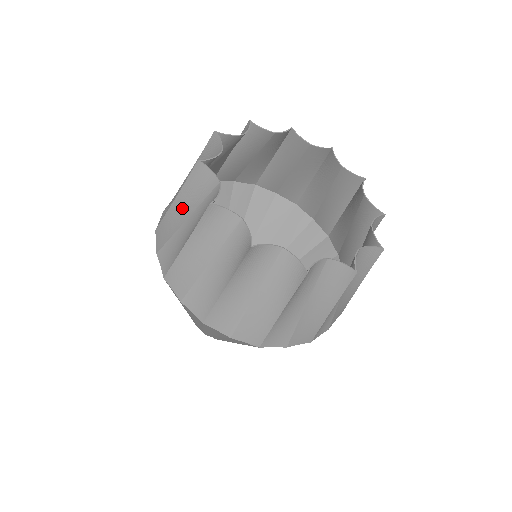
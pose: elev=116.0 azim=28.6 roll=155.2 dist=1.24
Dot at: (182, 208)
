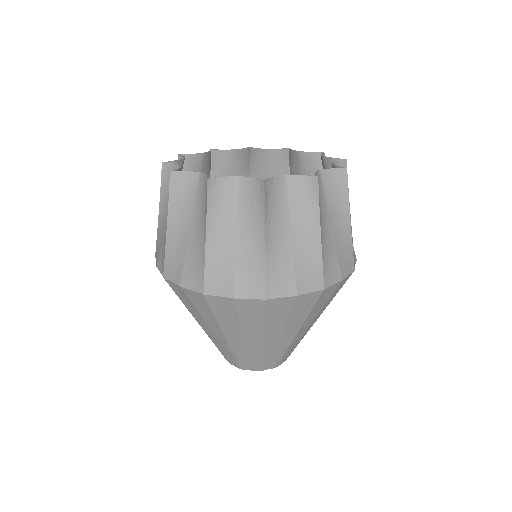
Dot at: (179, 227)
